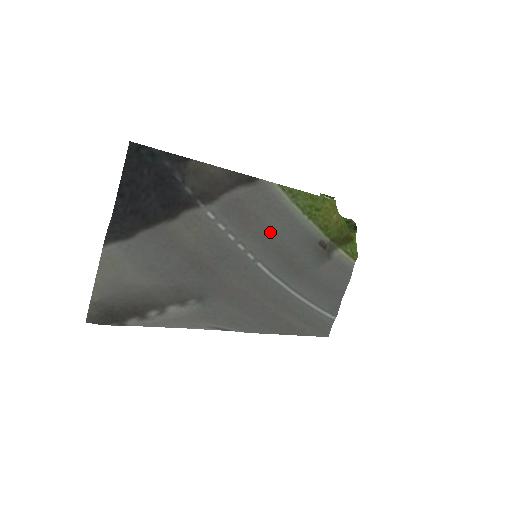
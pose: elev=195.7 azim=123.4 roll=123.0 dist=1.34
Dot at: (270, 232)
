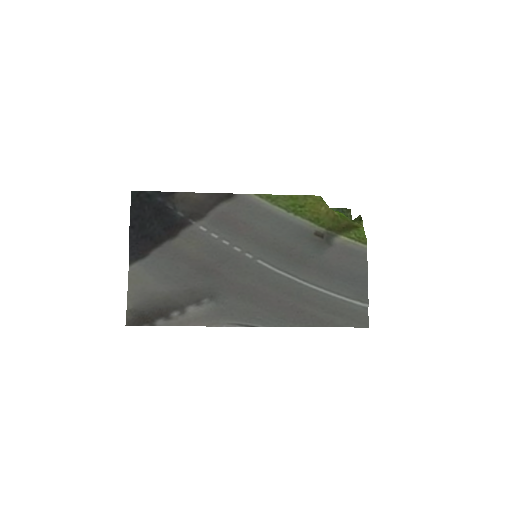
Dot at: (261, 233)
